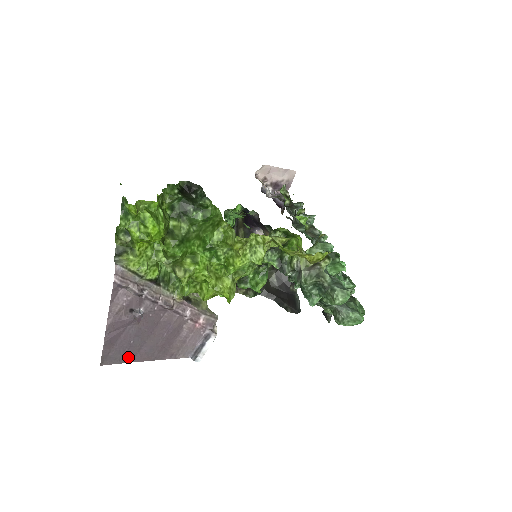
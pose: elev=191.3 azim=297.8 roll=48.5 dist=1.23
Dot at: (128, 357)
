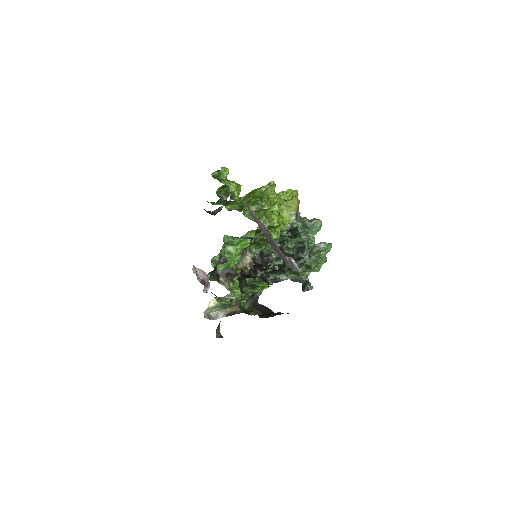
Dot at: (277, 253)
